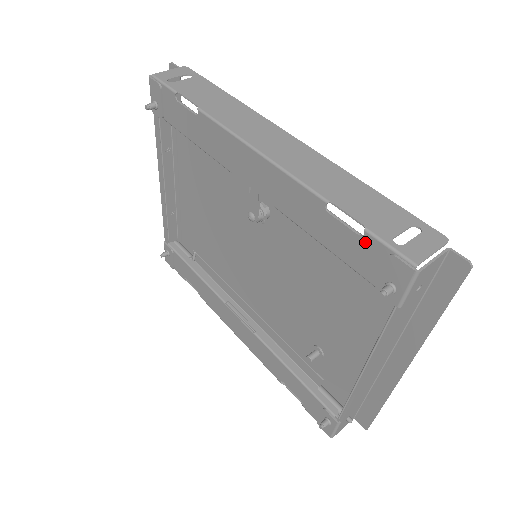
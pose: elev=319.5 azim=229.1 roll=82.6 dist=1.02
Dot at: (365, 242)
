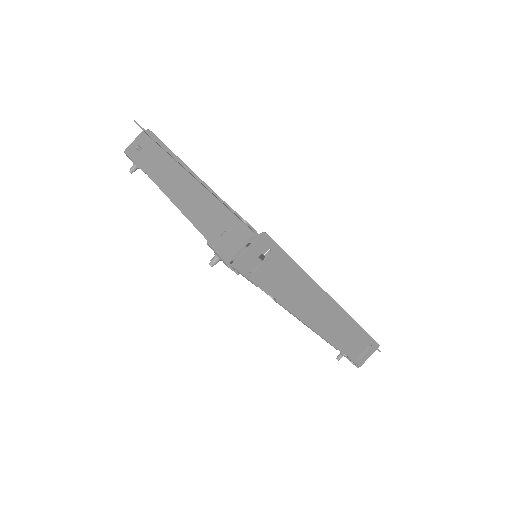
Dot at: occluded
